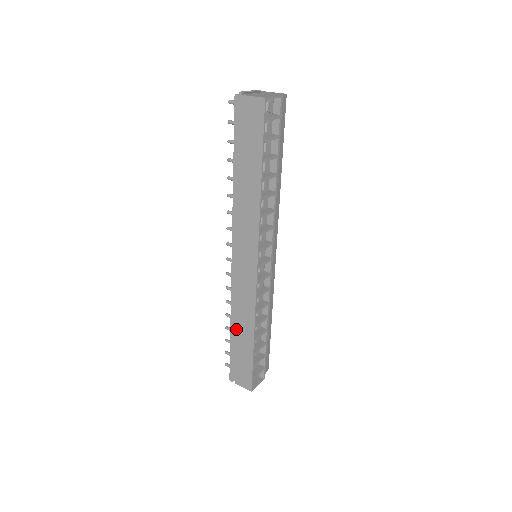
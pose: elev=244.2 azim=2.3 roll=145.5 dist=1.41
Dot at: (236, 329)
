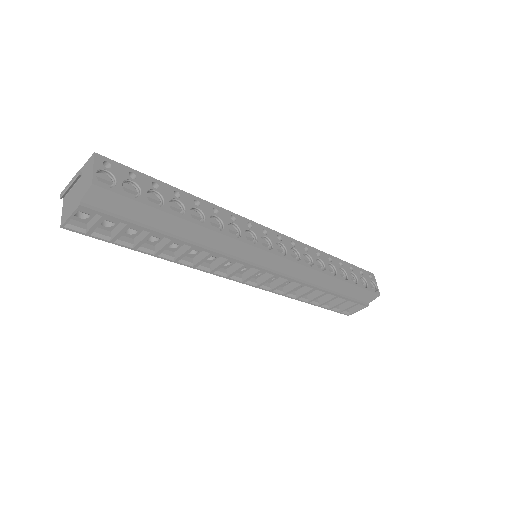
Dot at: occluded
